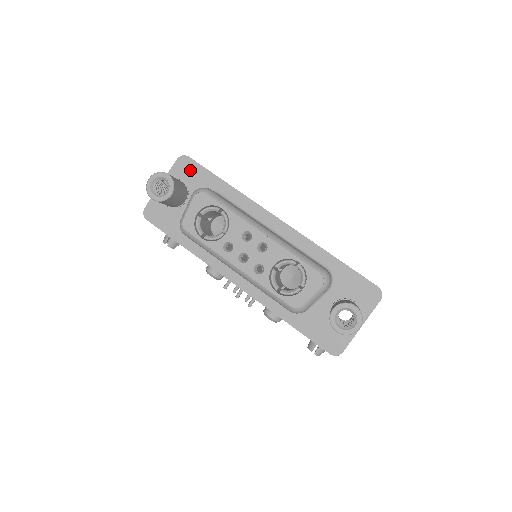
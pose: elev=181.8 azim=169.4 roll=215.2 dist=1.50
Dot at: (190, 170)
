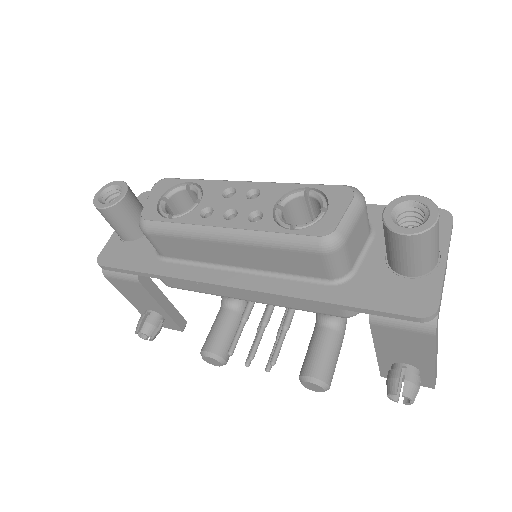
Dot at: occluded
